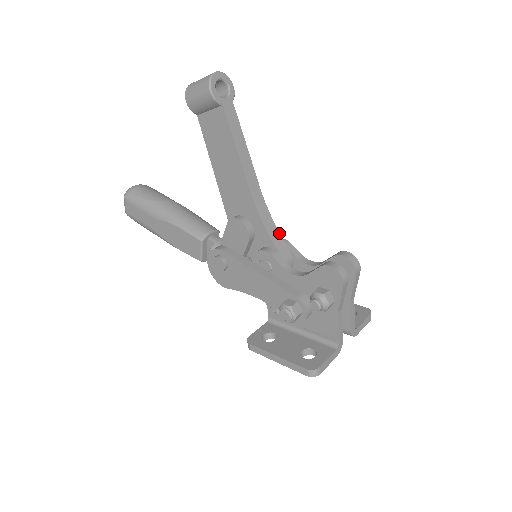
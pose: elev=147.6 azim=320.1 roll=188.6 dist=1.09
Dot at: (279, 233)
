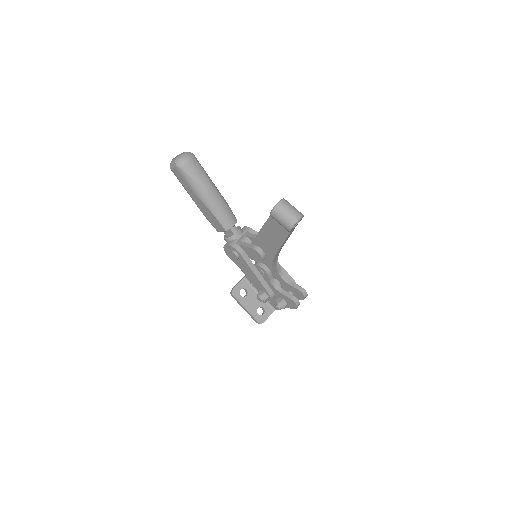
Dot at: occluded
